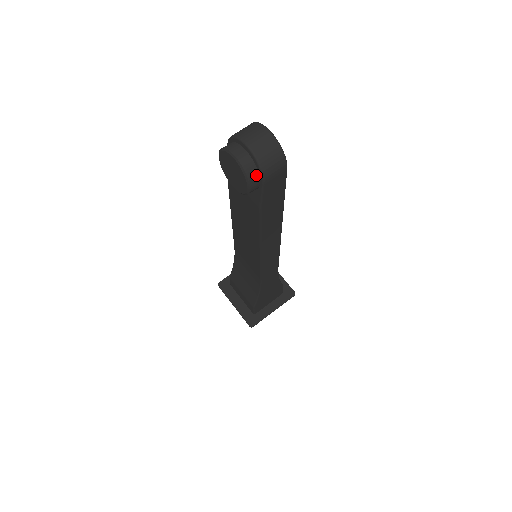
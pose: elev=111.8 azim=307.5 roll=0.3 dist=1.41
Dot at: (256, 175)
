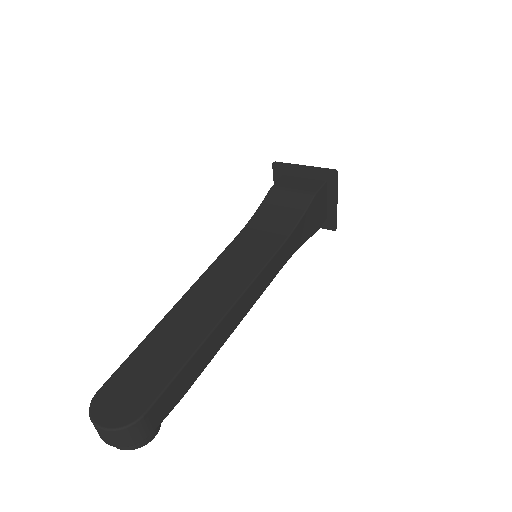
Dot at: (141, 440)
